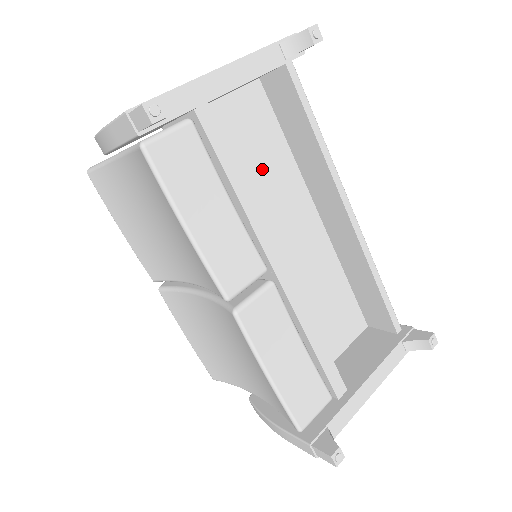
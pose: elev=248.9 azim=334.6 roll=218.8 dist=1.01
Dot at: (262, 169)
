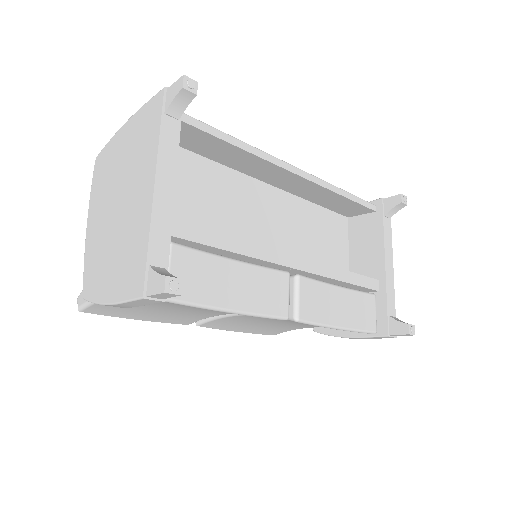
Dot at: (213, 199)
